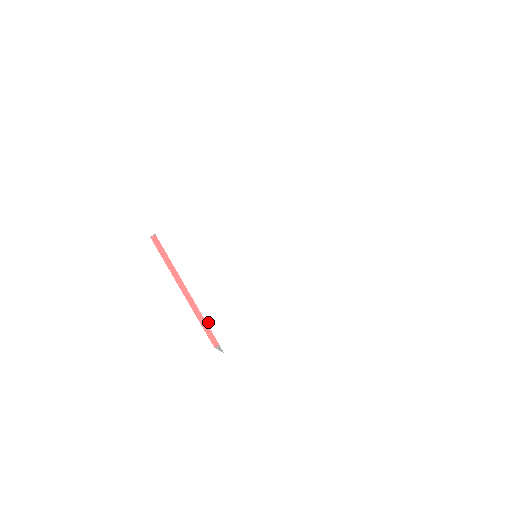
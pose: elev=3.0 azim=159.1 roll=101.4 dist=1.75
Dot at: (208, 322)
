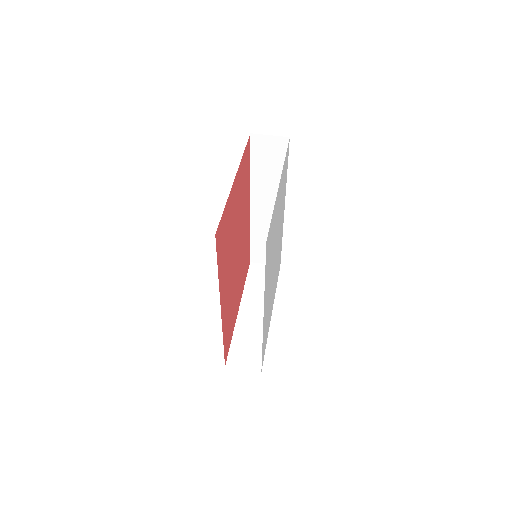
Dot at: occluded
